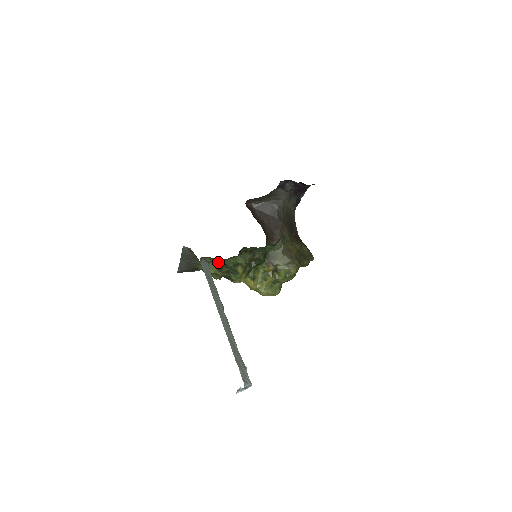
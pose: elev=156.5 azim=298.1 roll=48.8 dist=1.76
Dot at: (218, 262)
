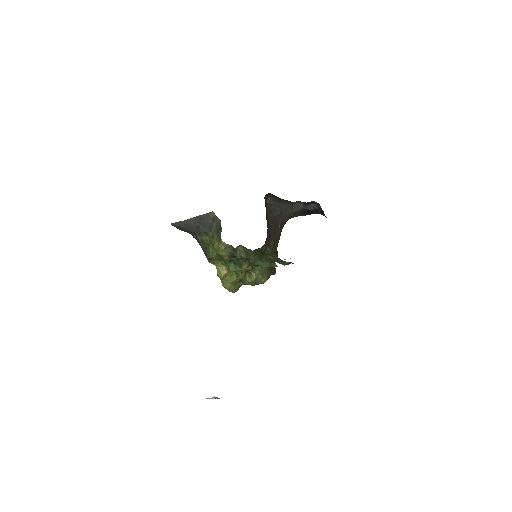
Dot at: (249, 257)
